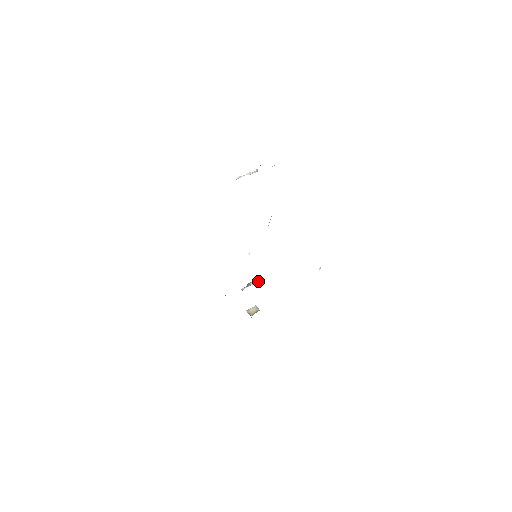
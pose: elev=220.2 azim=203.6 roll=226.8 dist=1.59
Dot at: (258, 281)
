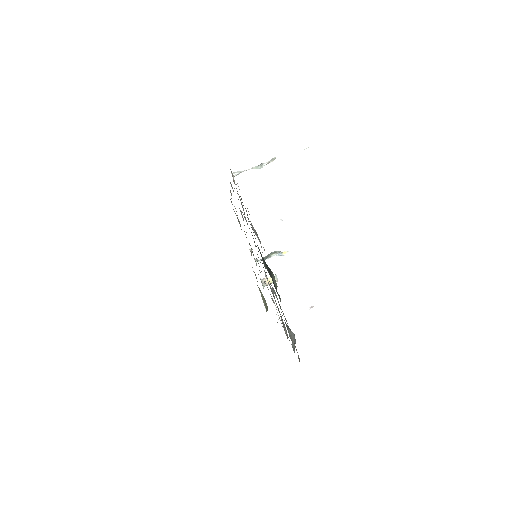
Dot at: (283, 253)
